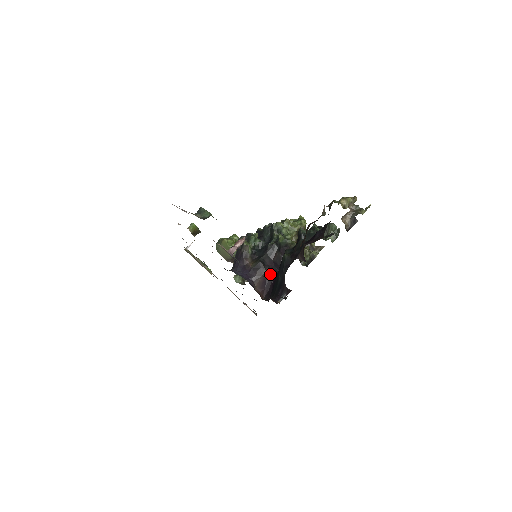
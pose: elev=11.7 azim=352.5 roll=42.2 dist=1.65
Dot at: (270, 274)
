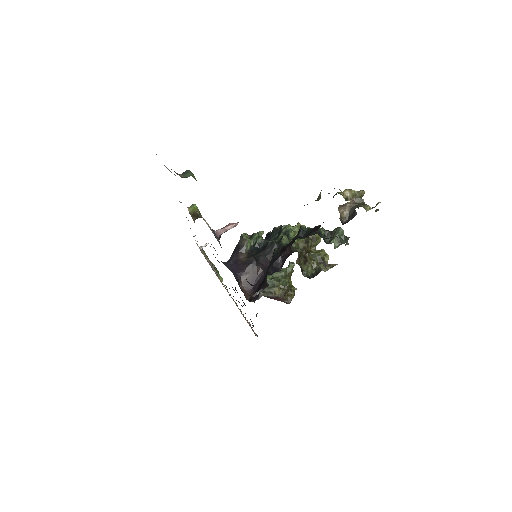
Dot at: (261, 273)
